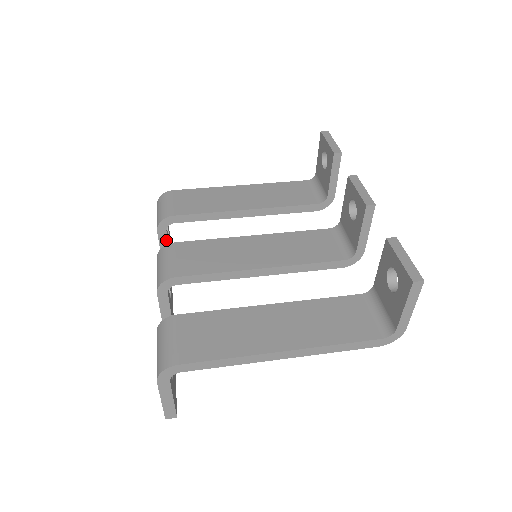
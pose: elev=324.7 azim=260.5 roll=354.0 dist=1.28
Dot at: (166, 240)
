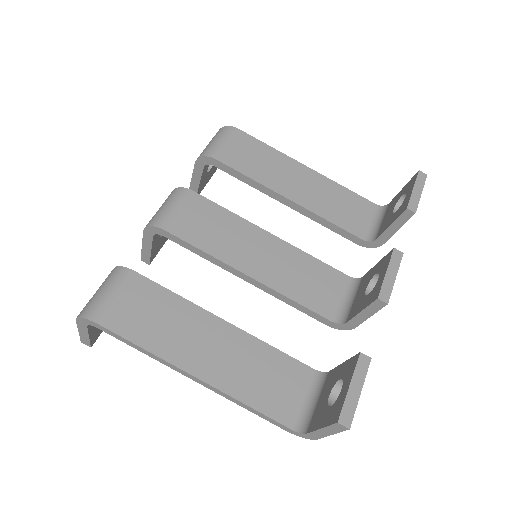
Dot at: (200, 174)
